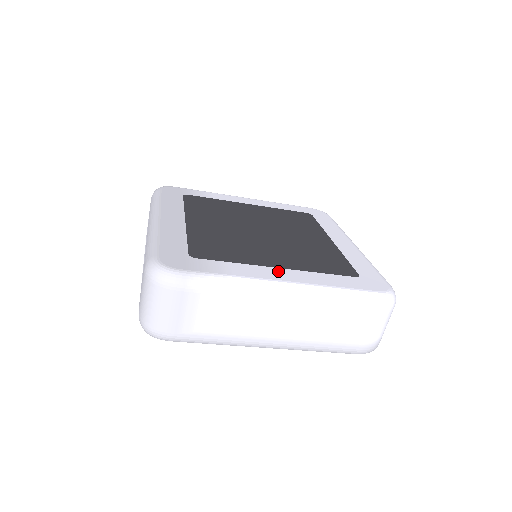
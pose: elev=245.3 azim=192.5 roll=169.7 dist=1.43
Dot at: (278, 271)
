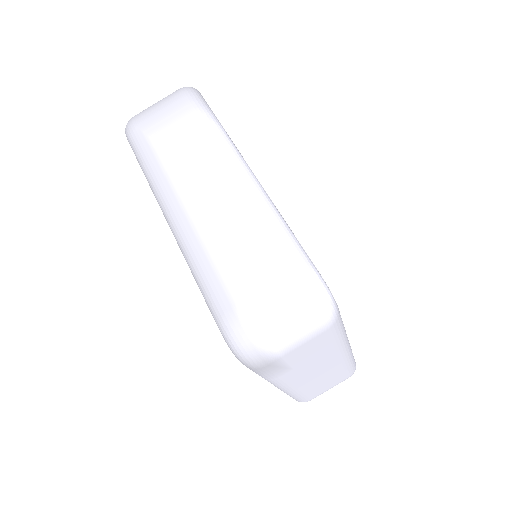
Dot at: occluded
